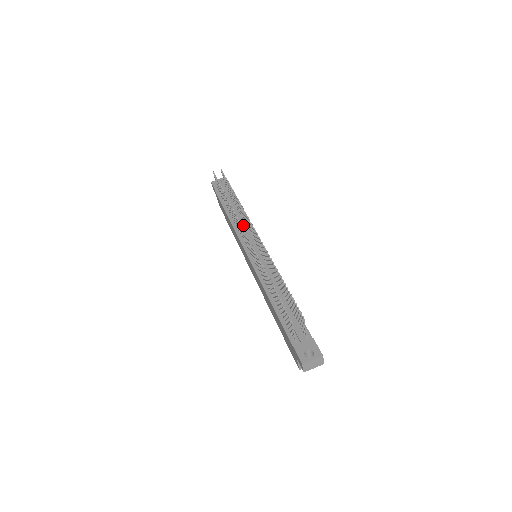
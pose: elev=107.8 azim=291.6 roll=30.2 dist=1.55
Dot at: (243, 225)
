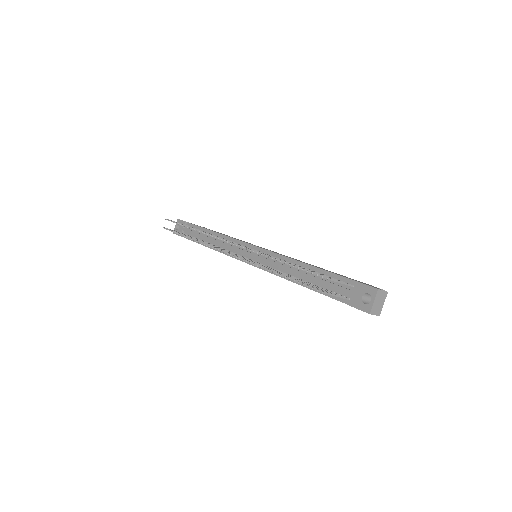
Dot at: (223, 243)
